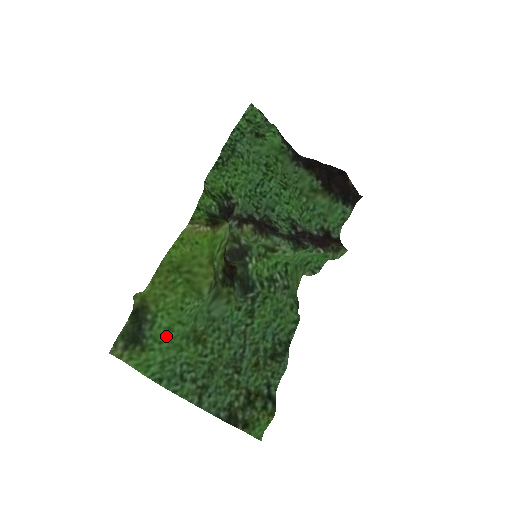
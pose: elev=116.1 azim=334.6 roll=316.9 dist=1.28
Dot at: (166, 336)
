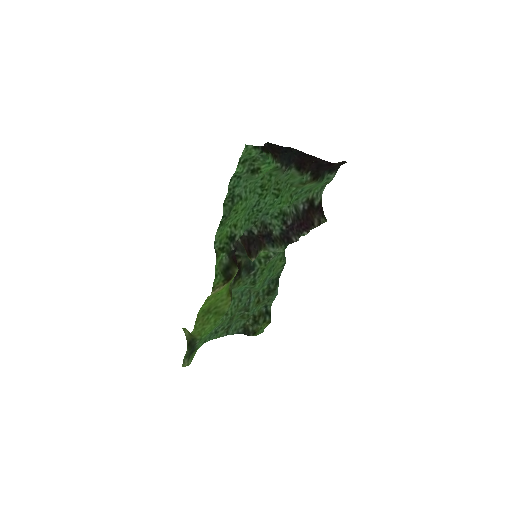
Dot at: occluded
